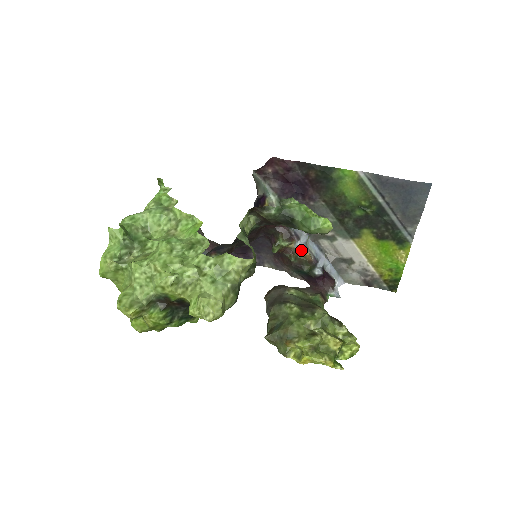
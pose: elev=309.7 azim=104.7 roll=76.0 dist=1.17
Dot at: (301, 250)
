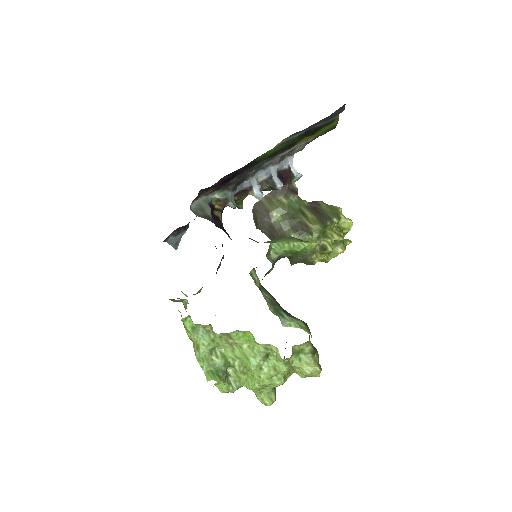
Dot at: (262, 196)
